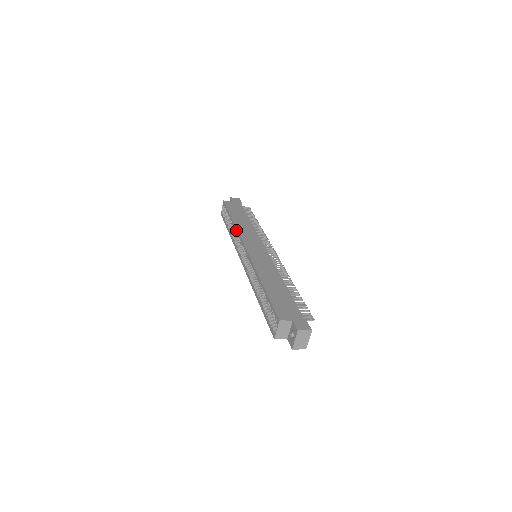
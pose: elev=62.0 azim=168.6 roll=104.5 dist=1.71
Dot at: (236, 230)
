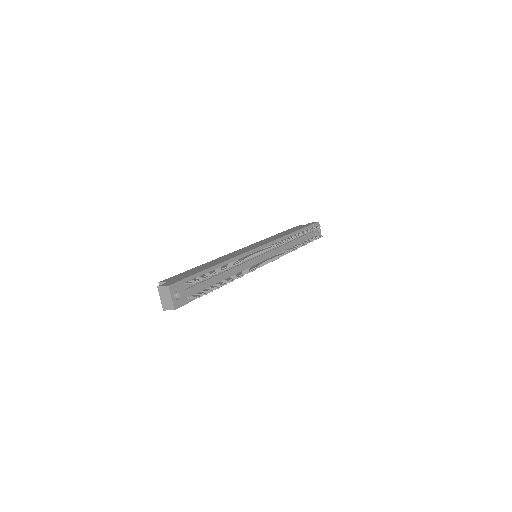
Dot at: occluded
